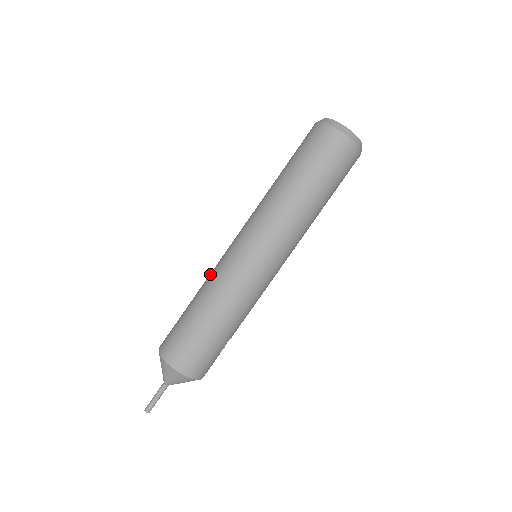
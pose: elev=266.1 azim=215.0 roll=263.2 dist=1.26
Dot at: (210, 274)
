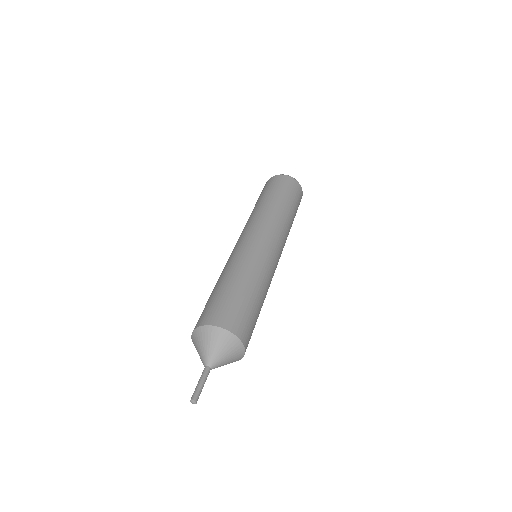
Dot at: (233, 261)
